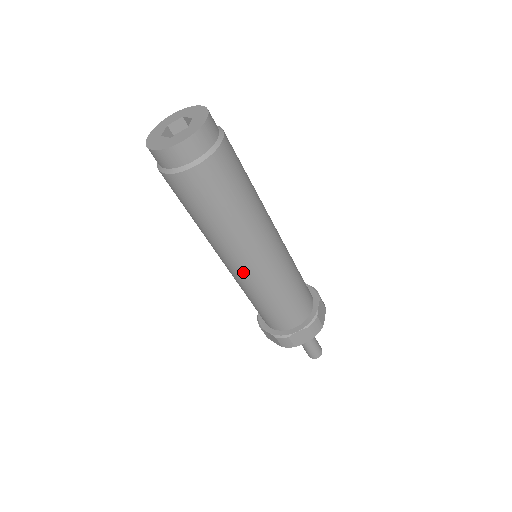
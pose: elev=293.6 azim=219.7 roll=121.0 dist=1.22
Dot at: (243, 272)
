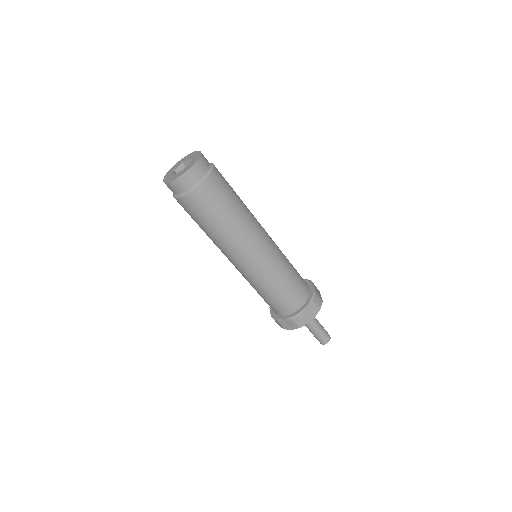
Dot at: (235, 266)
